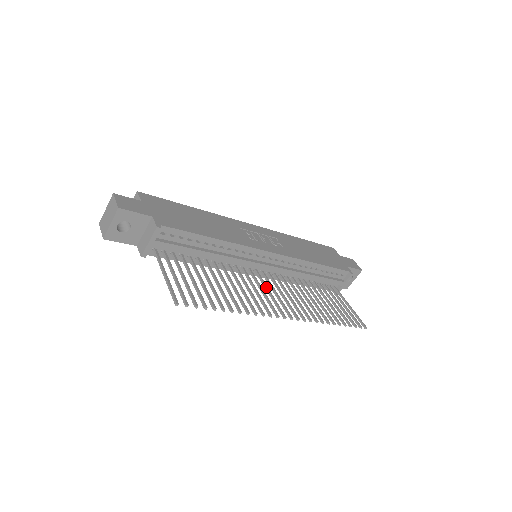
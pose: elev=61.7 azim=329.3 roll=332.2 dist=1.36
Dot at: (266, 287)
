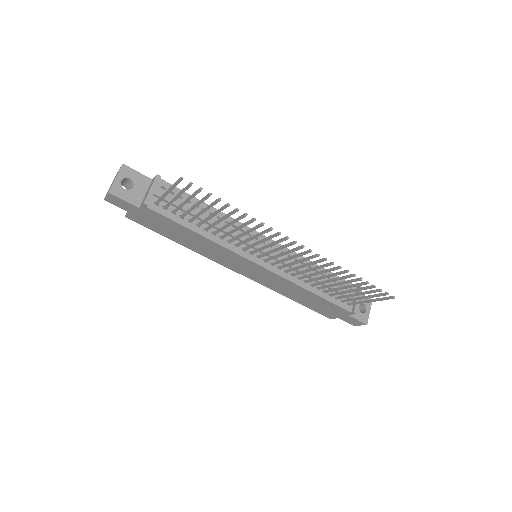
Dot at: (271, 250)
